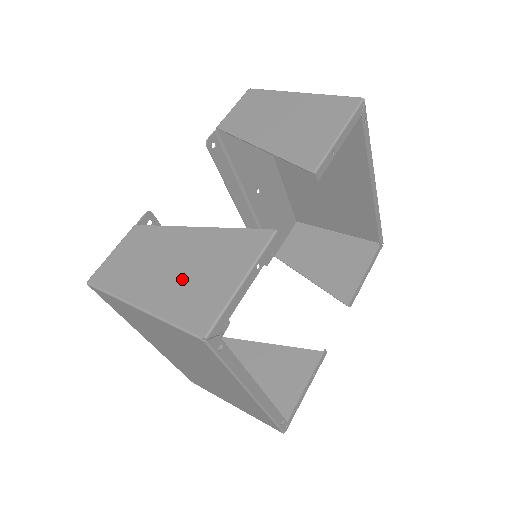
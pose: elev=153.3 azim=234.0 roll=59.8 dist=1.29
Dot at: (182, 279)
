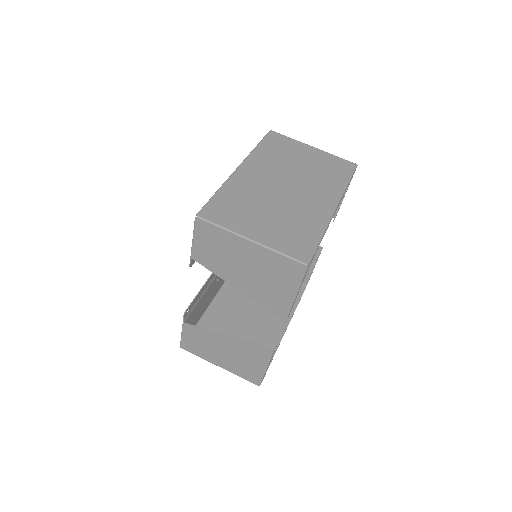
Dot at: (233, 360)
